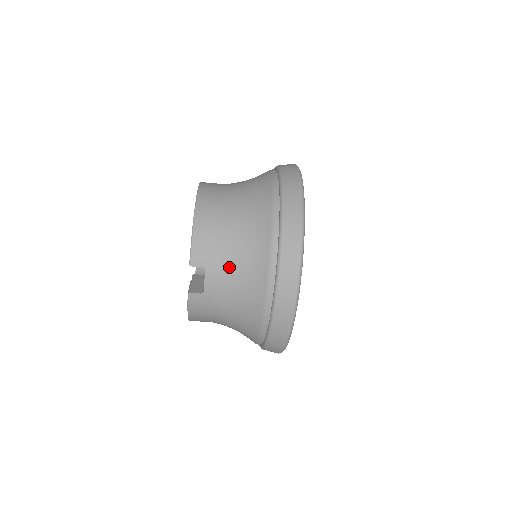
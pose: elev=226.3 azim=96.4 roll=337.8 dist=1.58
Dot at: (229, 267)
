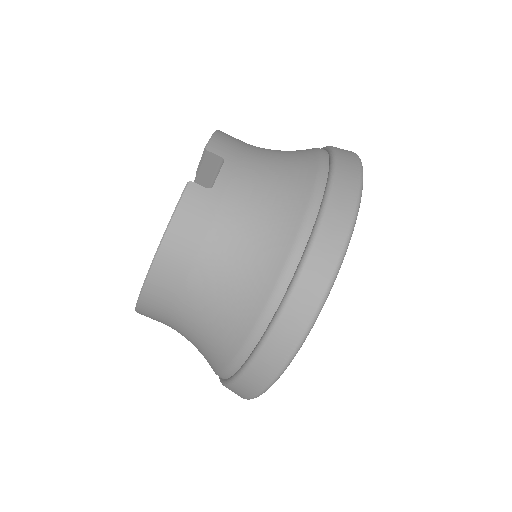
Dot at: (258, 169)
